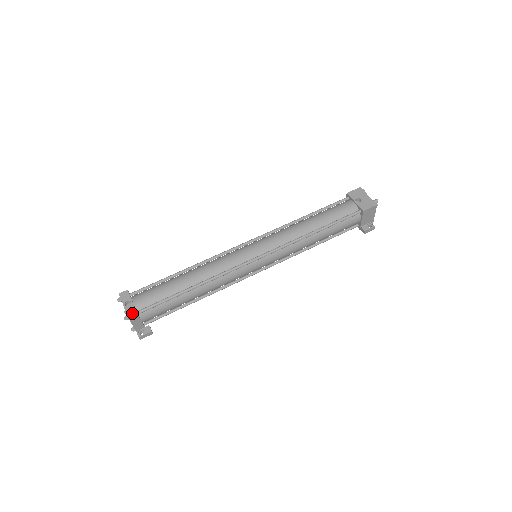
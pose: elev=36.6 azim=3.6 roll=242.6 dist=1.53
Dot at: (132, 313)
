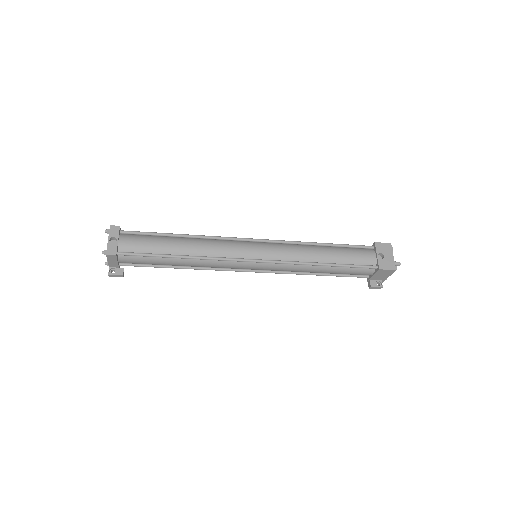
Dot at: (112, 251)
